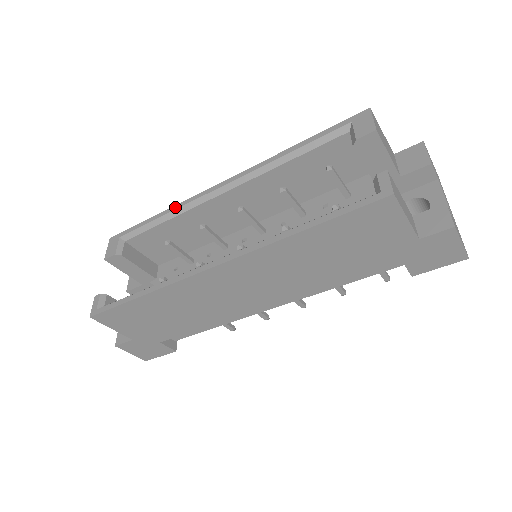
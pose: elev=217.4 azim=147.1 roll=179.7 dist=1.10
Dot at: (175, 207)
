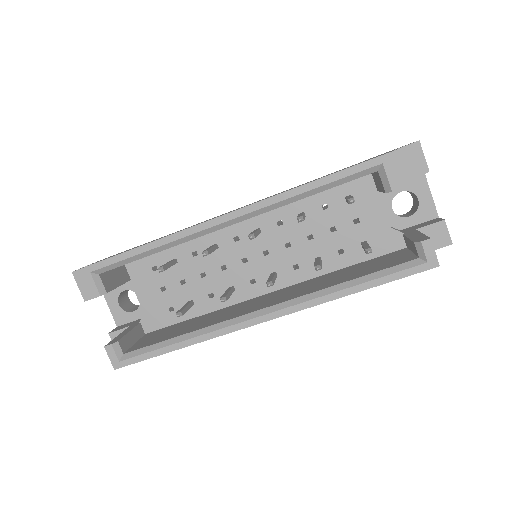
Dot at: (166, 240)
